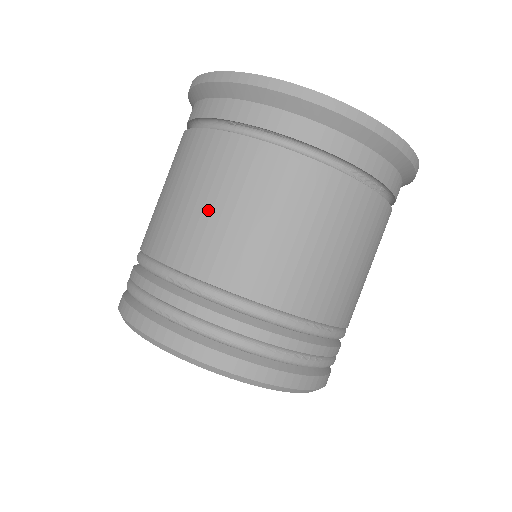
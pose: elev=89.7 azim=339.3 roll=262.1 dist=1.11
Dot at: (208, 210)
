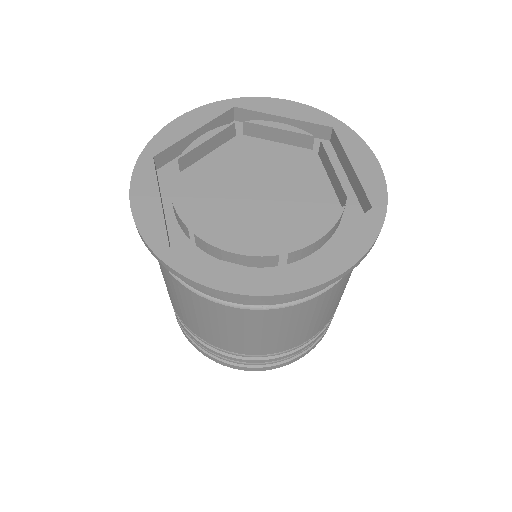
Dot at: (275, 336)
